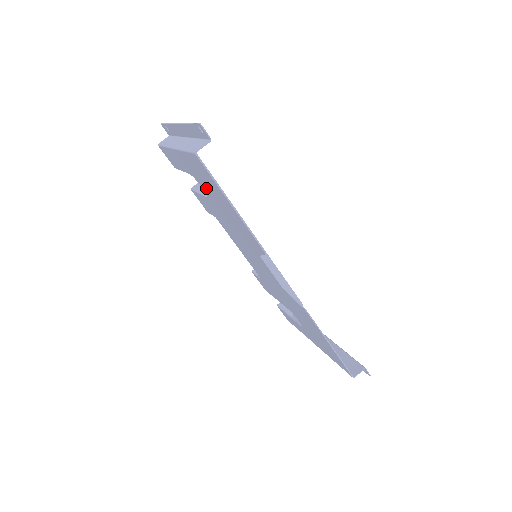
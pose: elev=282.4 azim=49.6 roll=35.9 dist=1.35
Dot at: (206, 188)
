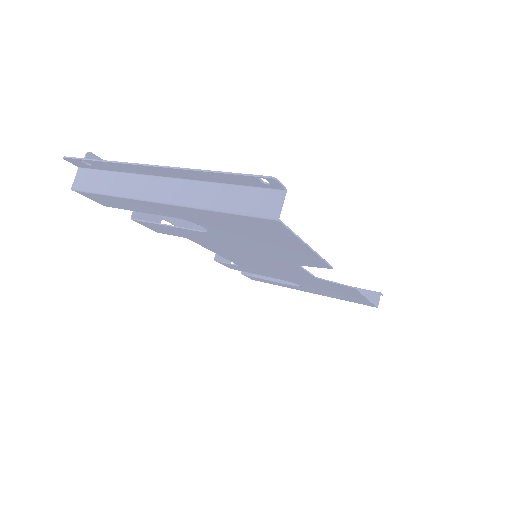
Dot at: (227, 231)
